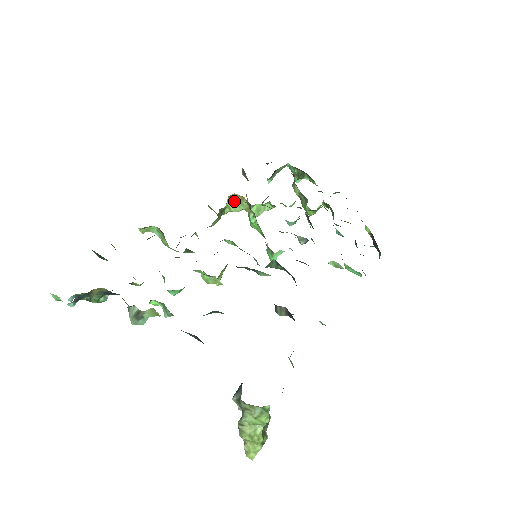
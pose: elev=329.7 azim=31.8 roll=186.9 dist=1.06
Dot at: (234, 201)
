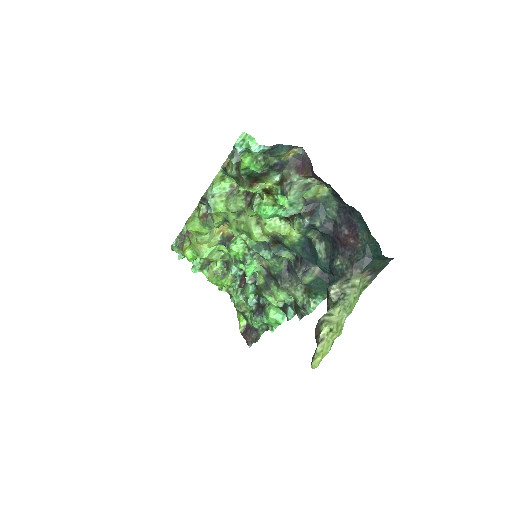
Dot at: (214, 229)
